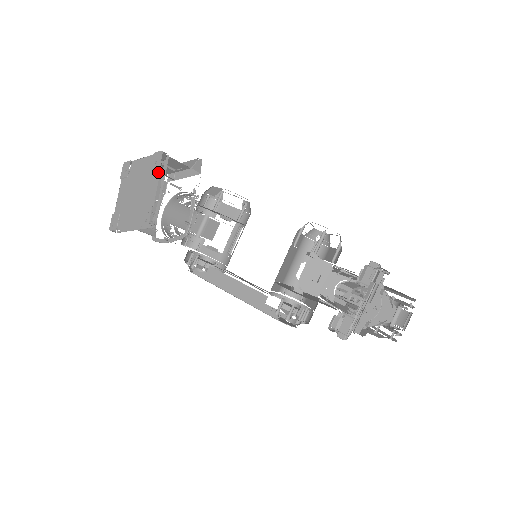
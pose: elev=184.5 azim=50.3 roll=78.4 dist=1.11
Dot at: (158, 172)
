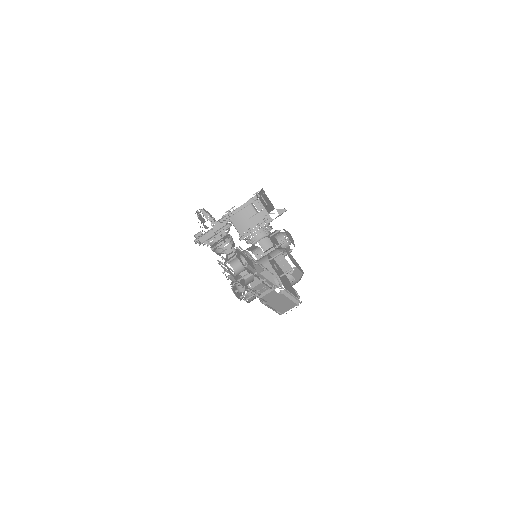
Dot at: occluded
